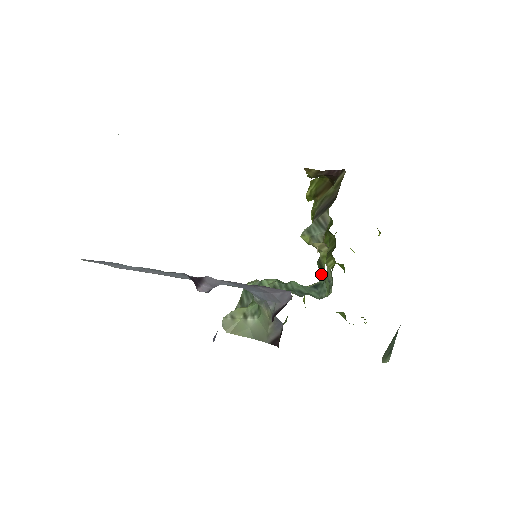
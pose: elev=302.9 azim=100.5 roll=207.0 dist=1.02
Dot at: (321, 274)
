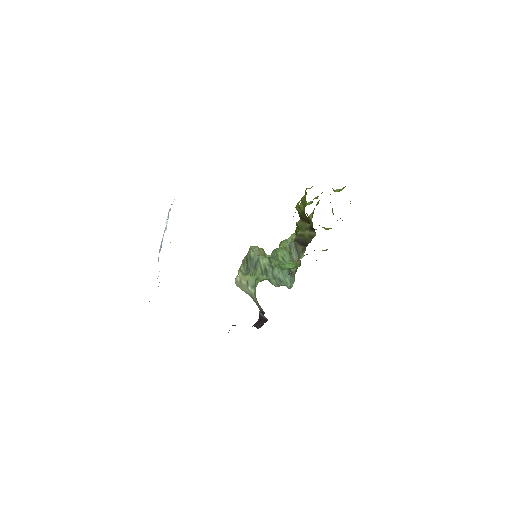
Dot at: occluded
